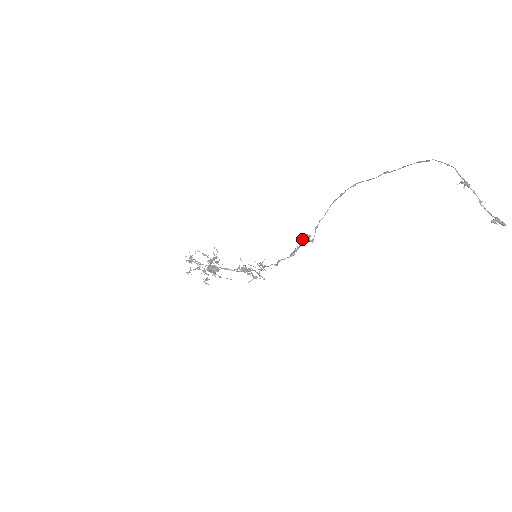
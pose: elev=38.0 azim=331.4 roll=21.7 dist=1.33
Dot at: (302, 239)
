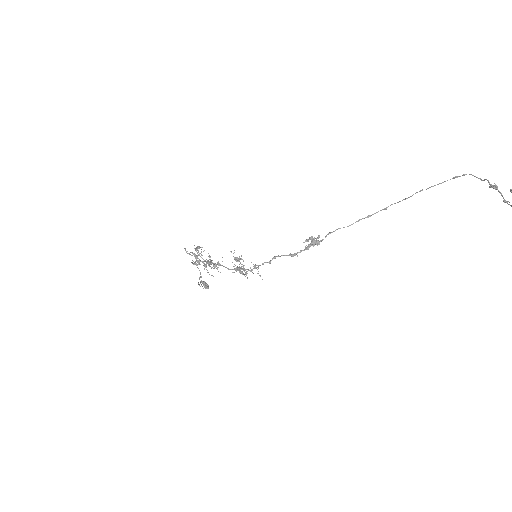
Dot at: (310, 237)
